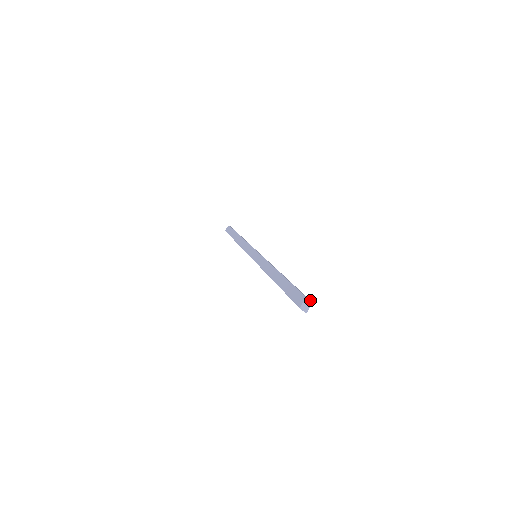
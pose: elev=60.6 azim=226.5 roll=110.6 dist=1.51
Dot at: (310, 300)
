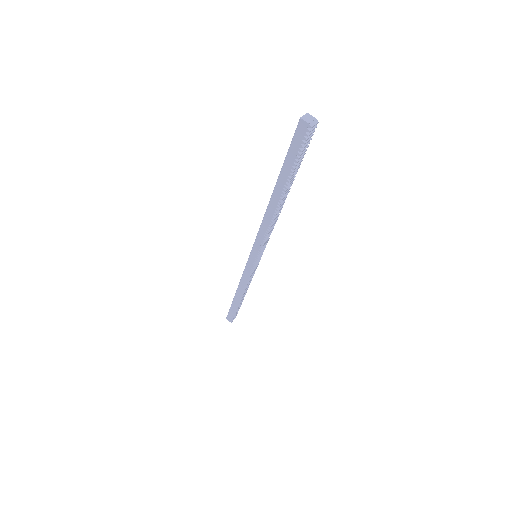
Dot at: (314, 121)
